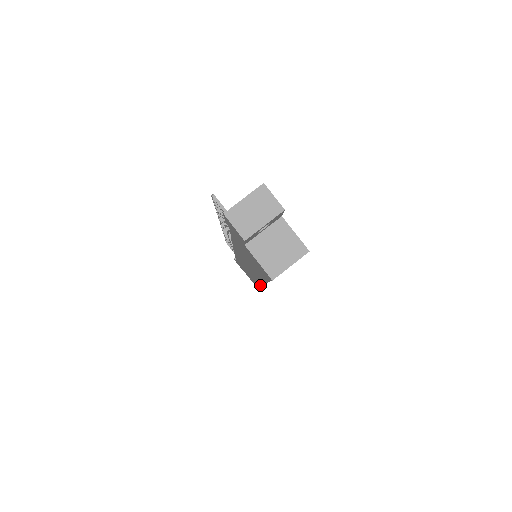
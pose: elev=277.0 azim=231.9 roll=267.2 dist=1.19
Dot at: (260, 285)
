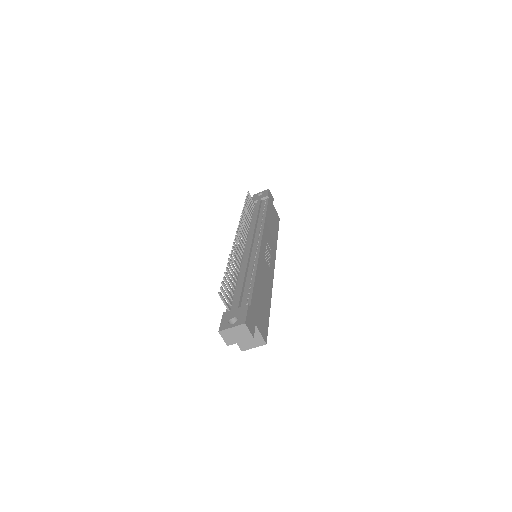
Dot at: occluded
